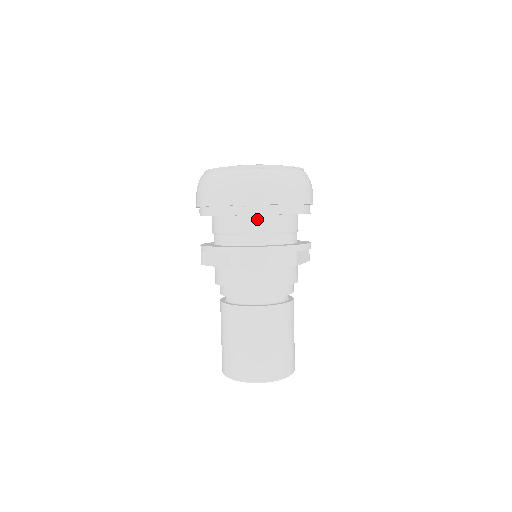
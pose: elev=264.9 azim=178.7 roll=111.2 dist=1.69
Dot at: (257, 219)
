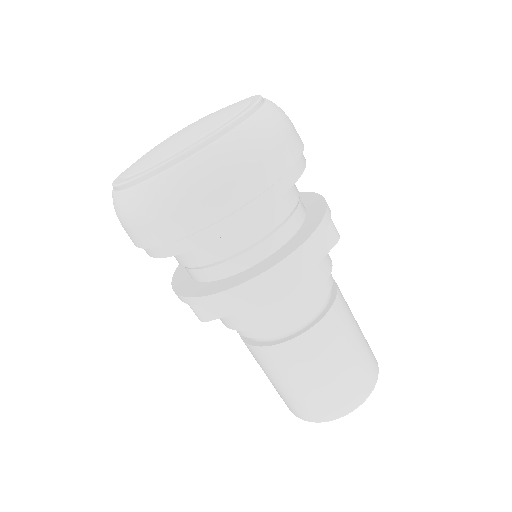
Dot at: occluded
